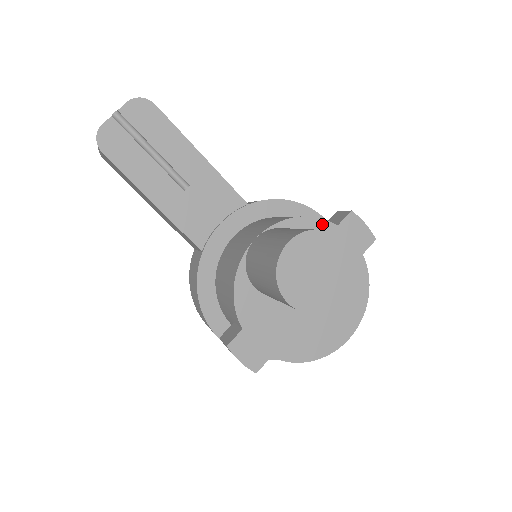
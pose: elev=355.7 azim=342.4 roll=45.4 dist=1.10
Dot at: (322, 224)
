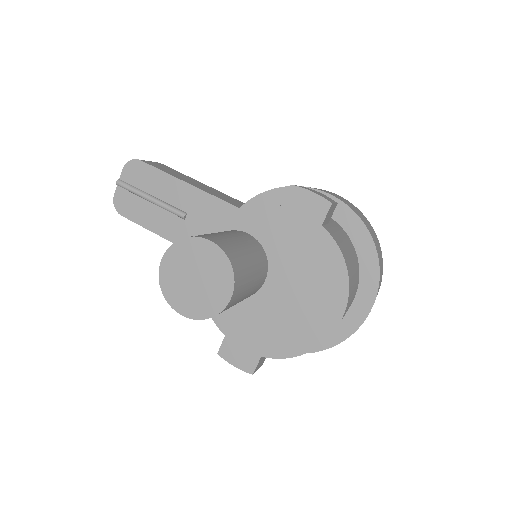
Dot at: (264, 212)
